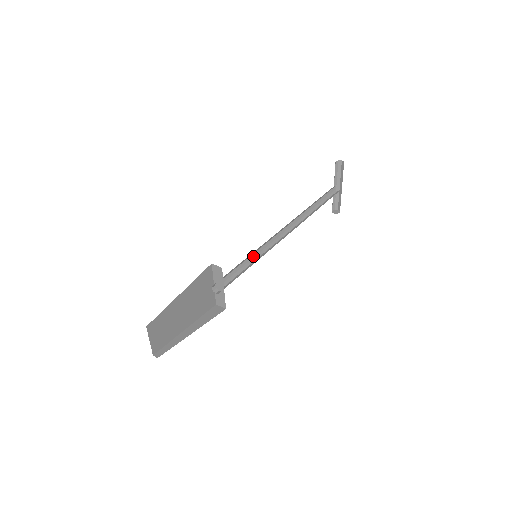
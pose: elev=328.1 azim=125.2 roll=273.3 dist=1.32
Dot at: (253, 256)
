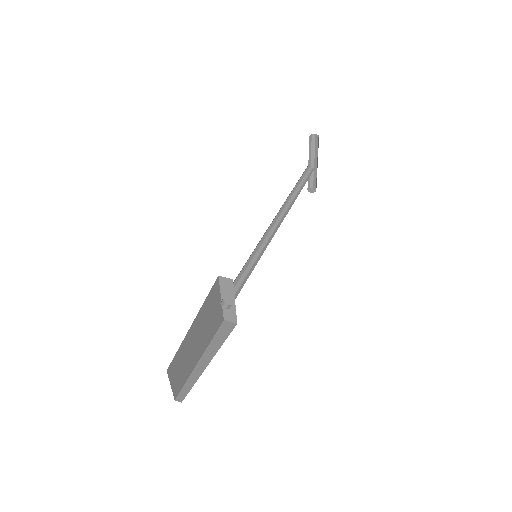
Dot at: (252, 256)
